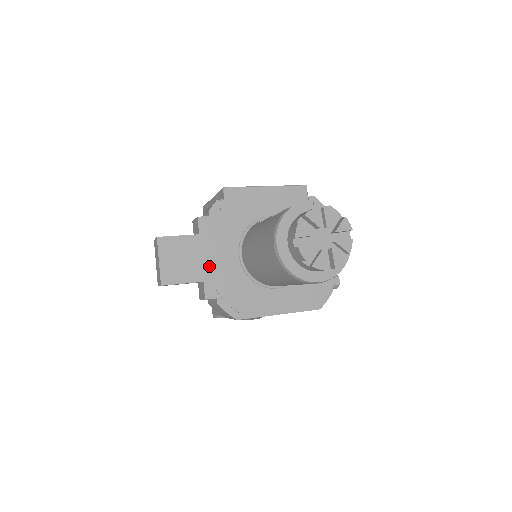
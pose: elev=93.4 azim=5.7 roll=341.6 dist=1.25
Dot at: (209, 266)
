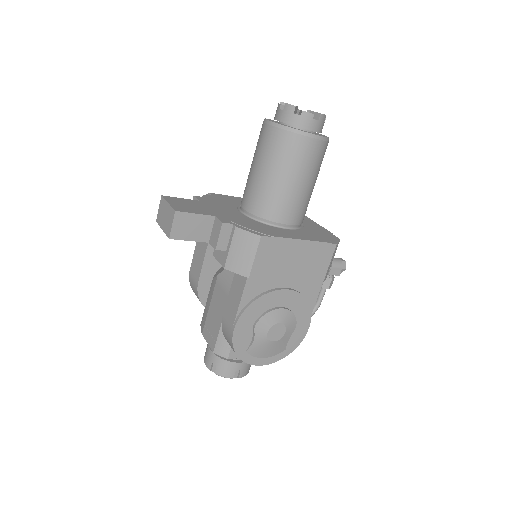
Dot at: (216, 212)
